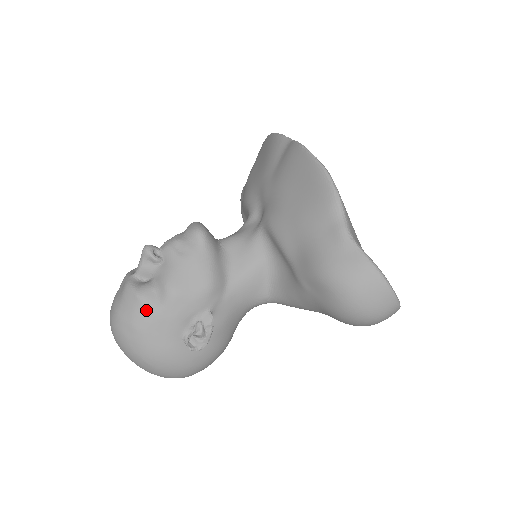
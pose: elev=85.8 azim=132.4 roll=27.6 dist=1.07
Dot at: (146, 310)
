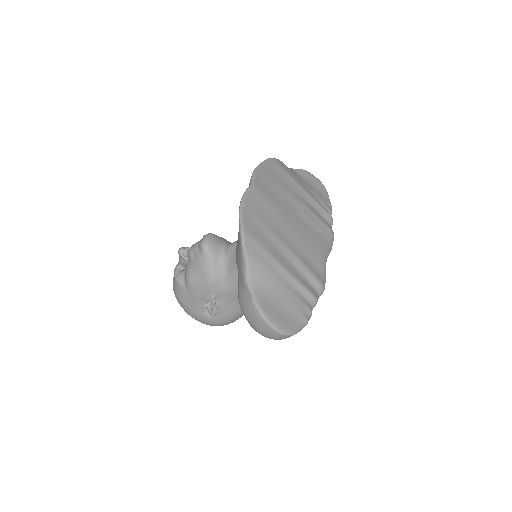
Dot at: (180, 289)
